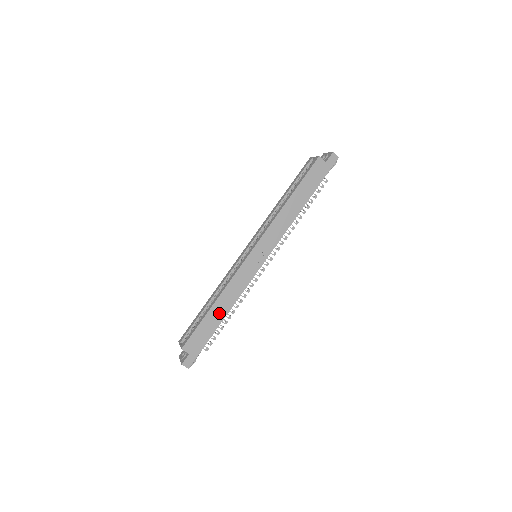
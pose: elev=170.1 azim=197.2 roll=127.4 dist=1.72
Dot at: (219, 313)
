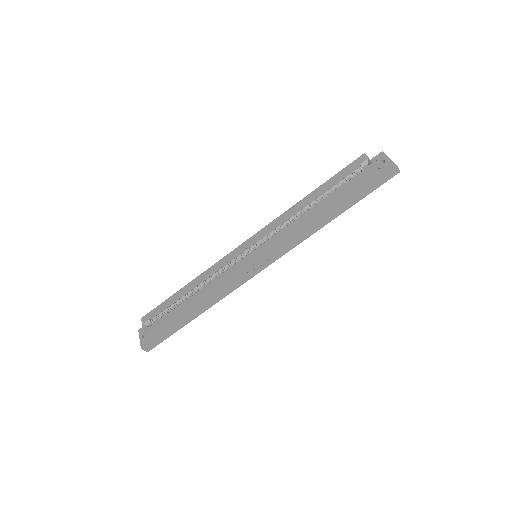
Dot at: (196, 310)
